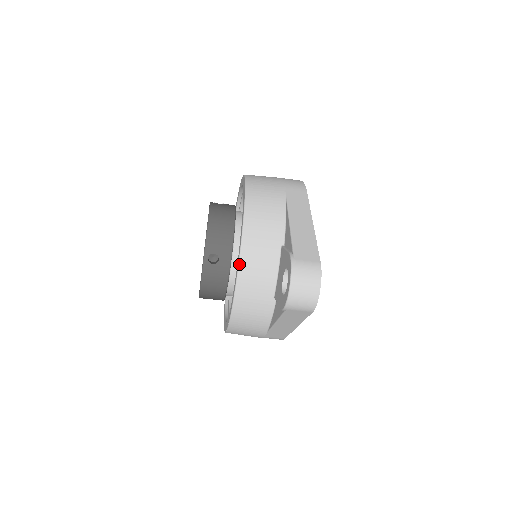
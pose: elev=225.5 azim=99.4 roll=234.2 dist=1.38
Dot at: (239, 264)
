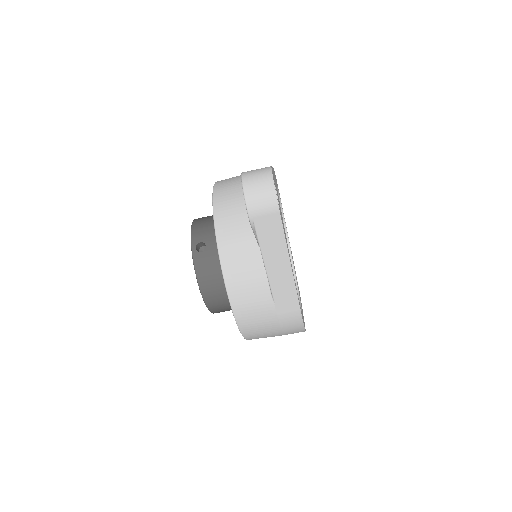
Dot at: (215, 225)
